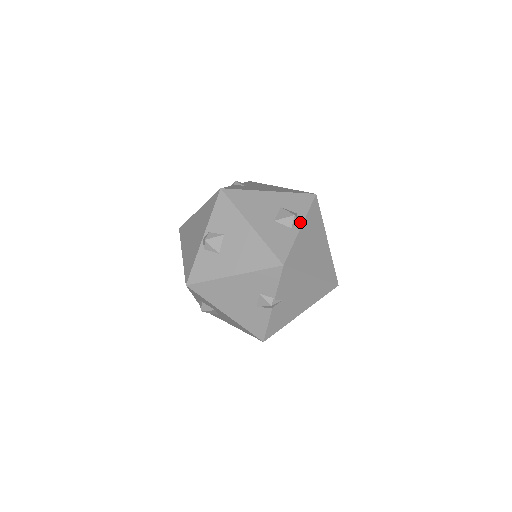
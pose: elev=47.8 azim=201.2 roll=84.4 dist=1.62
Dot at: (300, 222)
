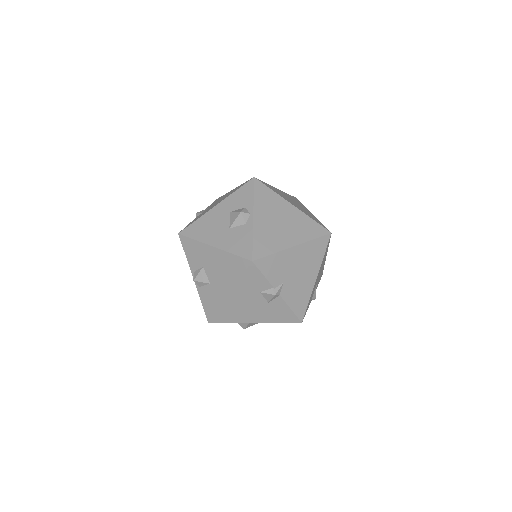
Dot at: (250, 213)
